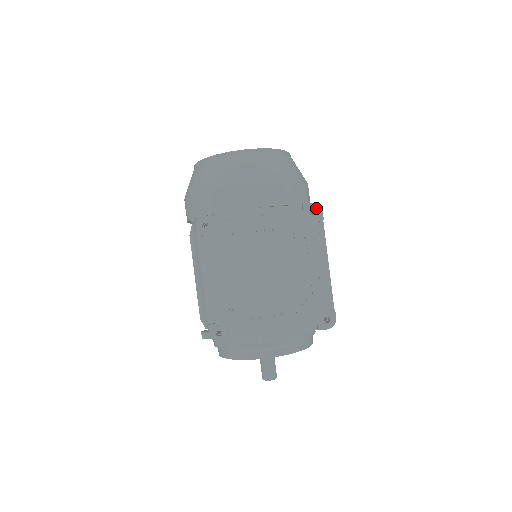
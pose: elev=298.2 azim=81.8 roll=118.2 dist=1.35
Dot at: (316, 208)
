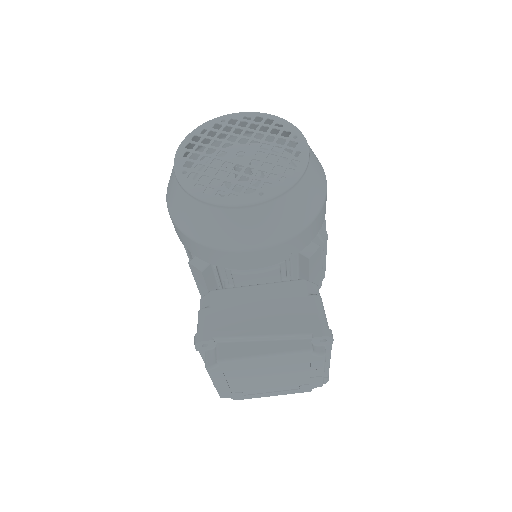
Dot at: (327, 339)
